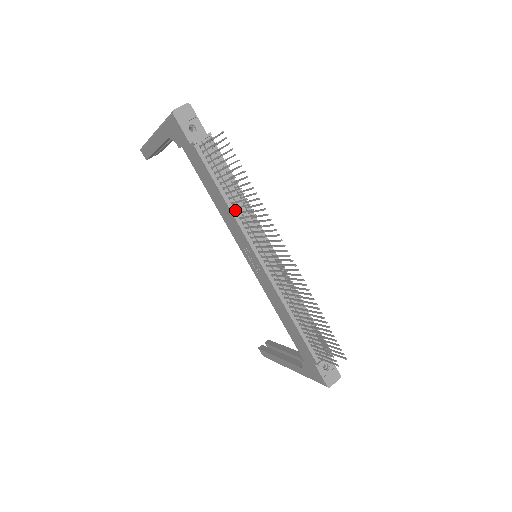
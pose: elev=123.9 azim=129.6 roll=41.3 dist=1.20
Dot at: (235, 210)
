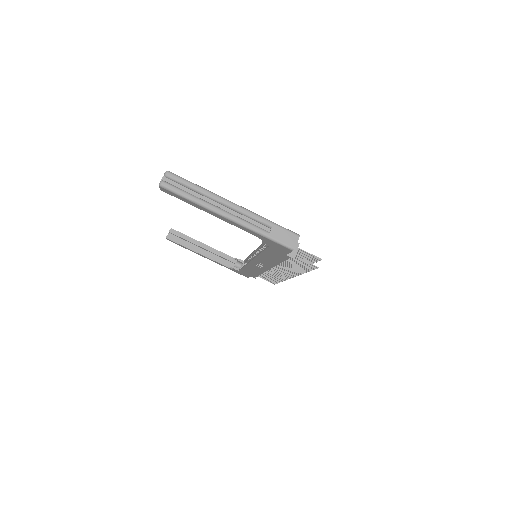
Dot at: occluded
